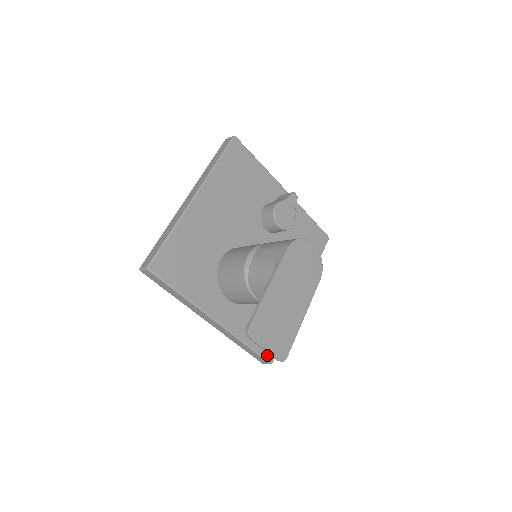
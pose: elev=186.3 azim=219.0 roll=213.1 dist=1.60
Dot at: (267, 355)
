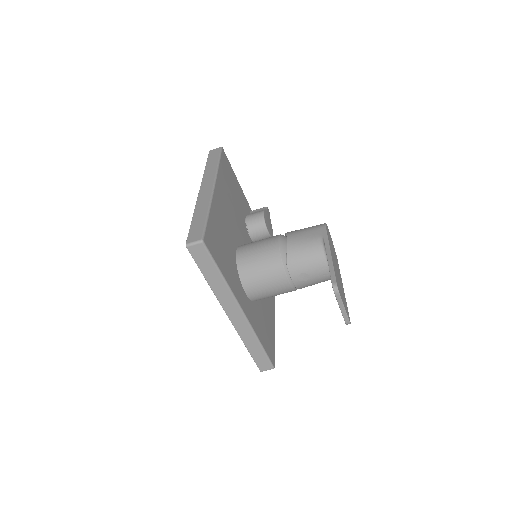
Dot at: (271, 358)
